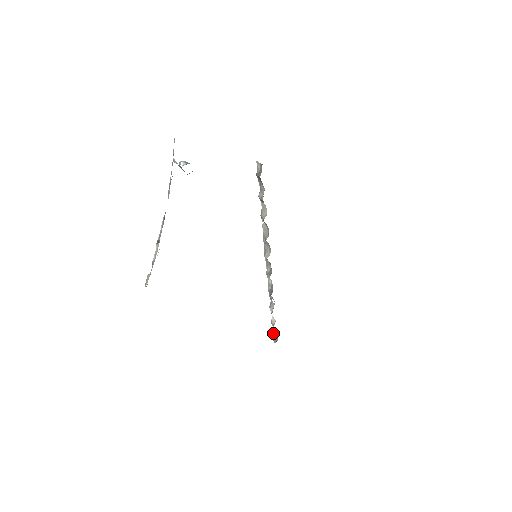
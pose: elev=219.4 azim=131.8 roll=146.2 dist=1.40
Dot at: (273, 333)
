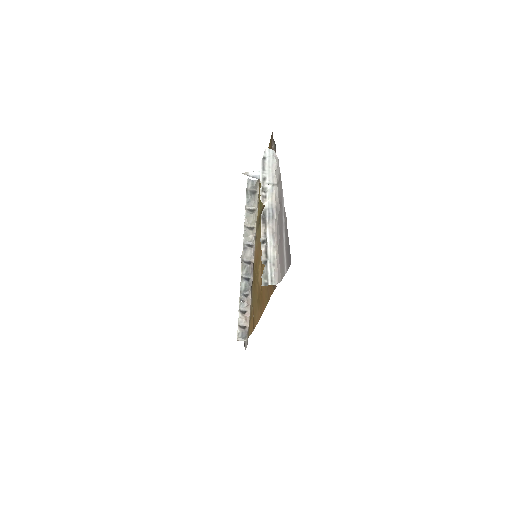
Dot at: (238, 334)
